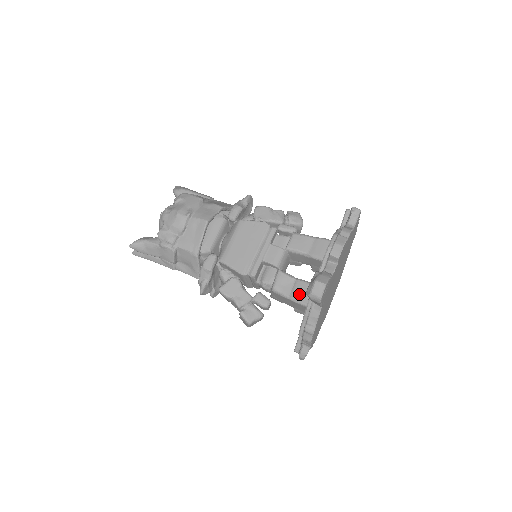
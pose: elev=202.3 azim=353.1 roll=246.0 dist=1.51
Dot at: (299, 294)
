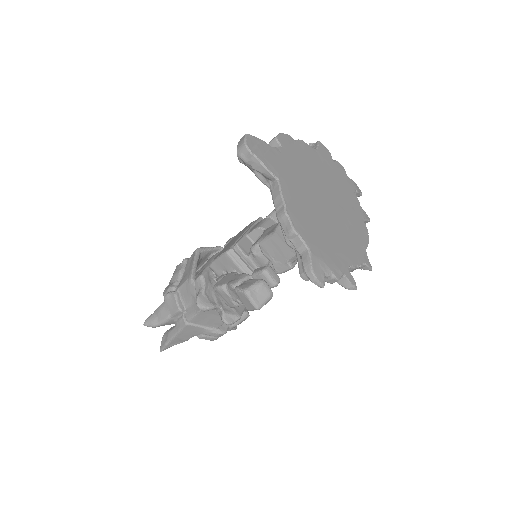
Dot at: occluded
